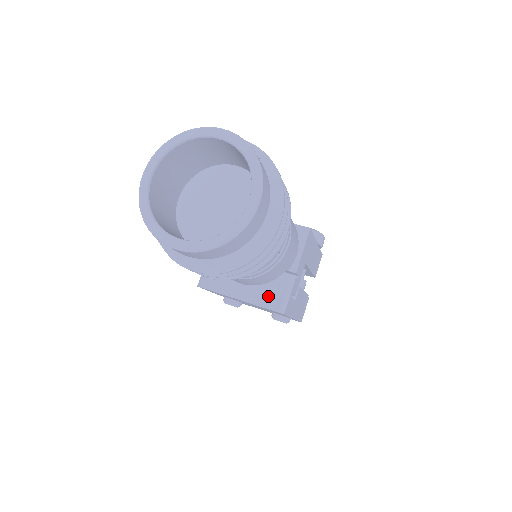
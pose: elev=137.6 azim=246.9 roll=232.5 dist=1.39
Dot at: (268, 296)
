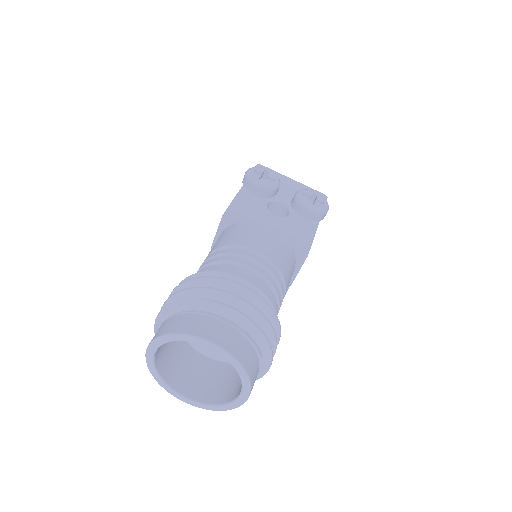
Dot at: occluded
